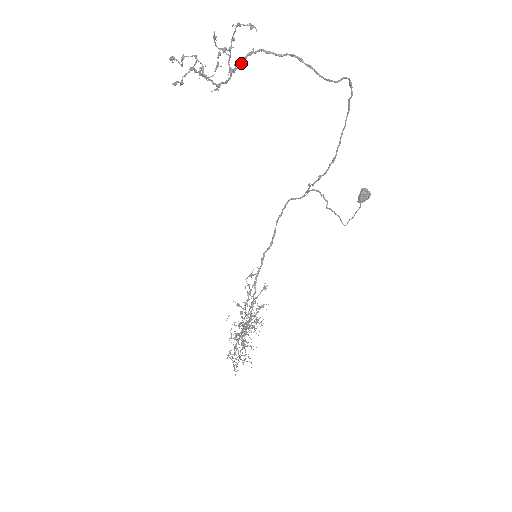
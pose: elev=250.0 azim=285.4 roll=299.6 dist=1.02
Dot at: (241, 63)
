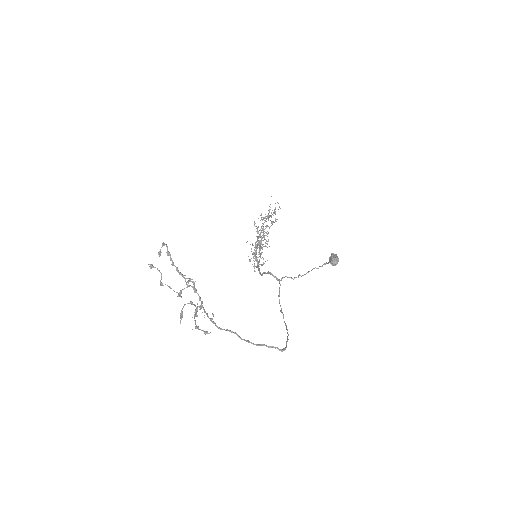
Dot at: (207, 314)
